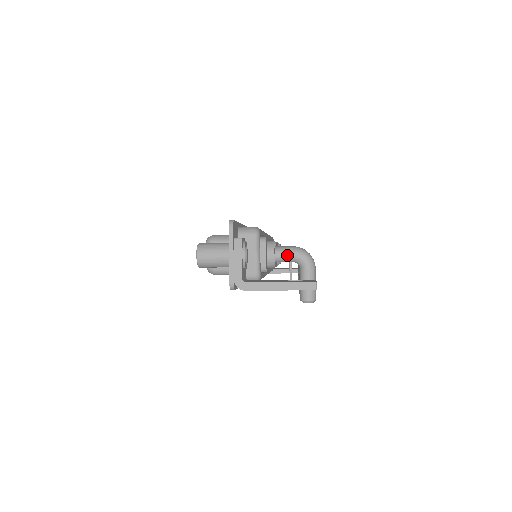
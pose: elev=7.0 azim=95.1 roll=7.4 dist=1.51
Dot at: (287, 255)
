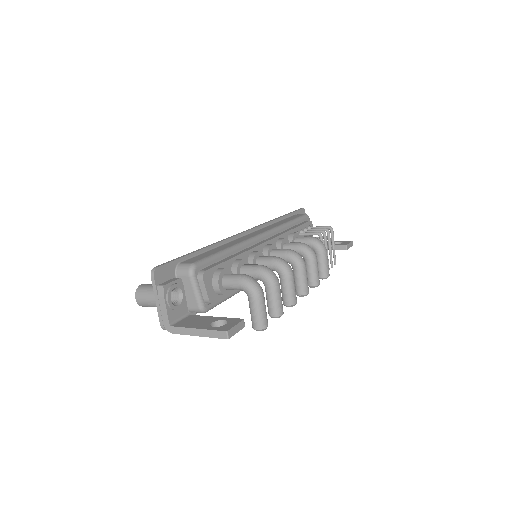
Dot at: (232, 285)
